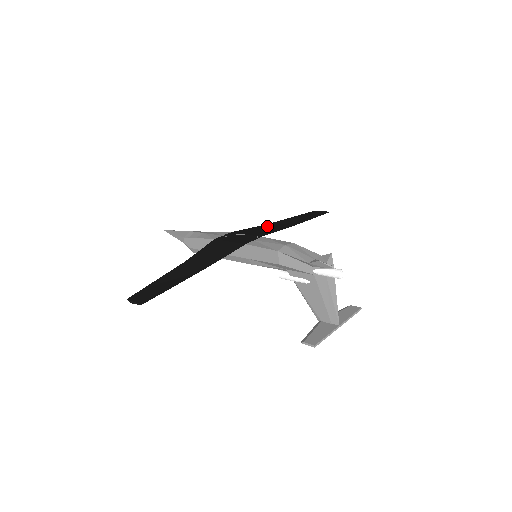
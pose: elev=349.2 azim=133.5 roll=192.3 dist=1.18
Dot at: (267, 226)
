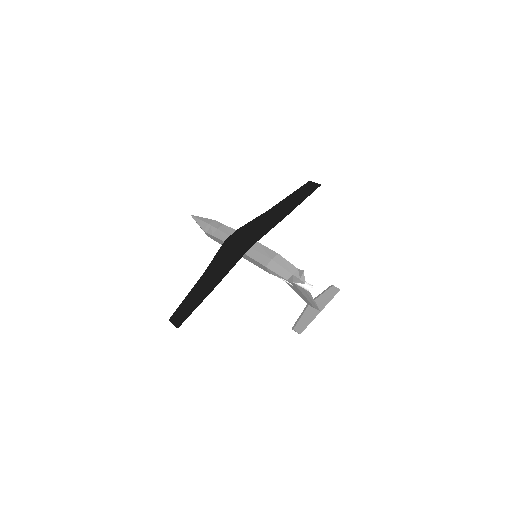
Dot at: (265, 217)
